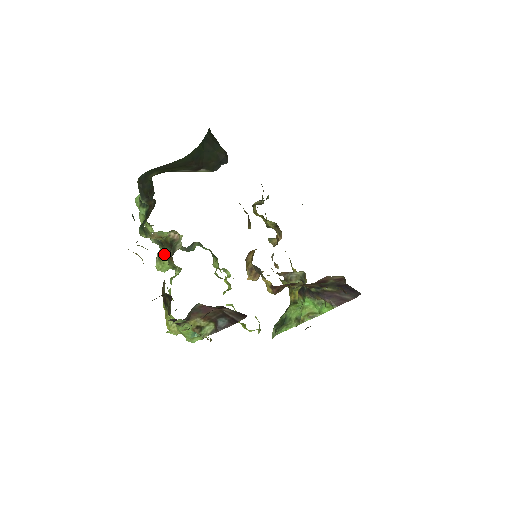
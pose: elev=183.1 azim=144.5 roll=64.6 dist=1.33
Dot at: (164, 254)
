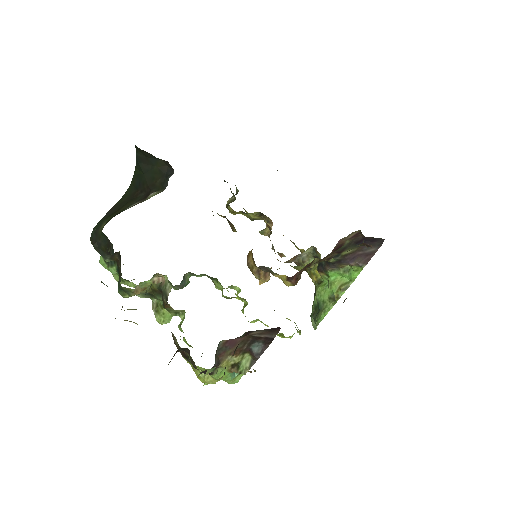
Dot at: (159, 304)
